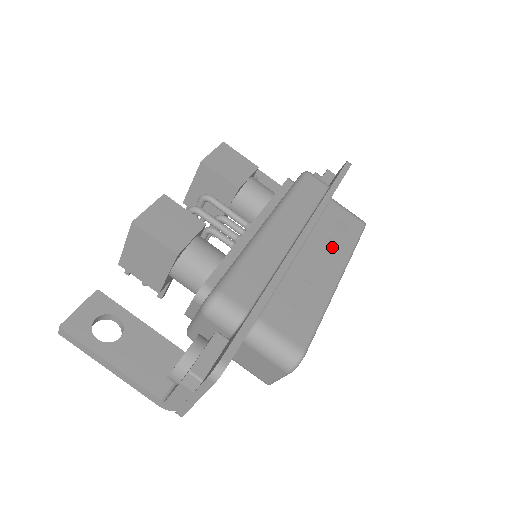
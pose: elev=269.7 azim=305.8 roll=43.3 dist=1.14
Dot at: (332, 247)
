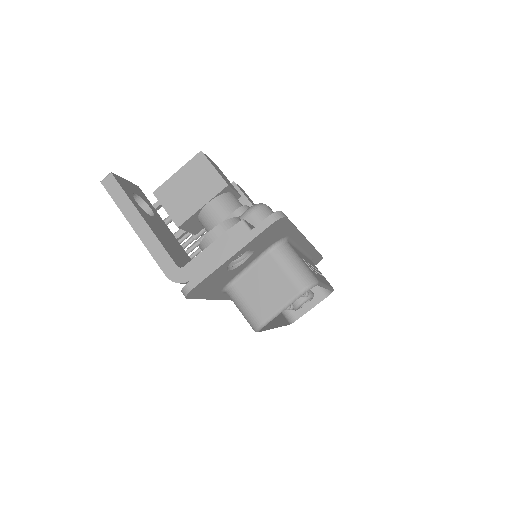
Dot at: occluded
